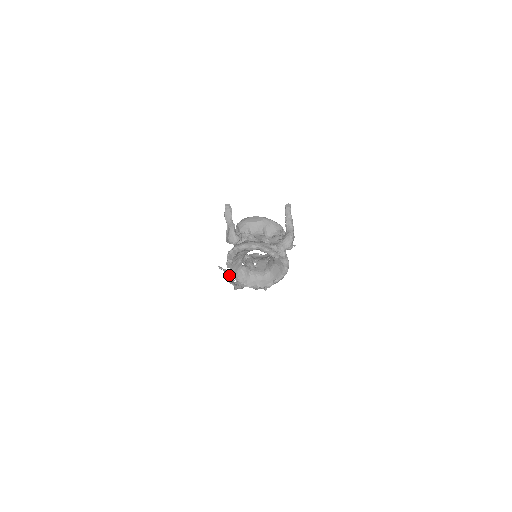
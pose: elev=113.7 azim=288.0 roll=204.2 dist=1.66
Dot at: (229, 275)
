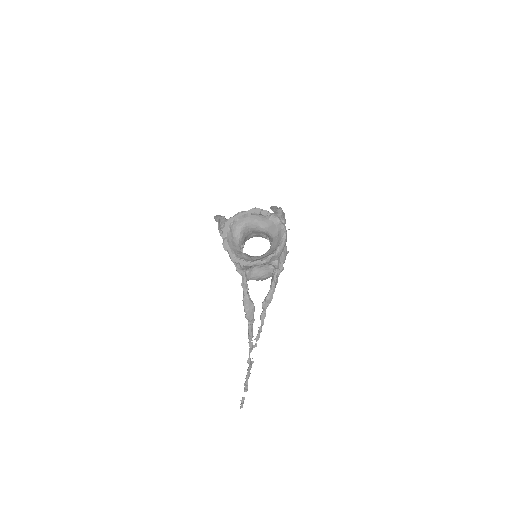
Dot at: (249, 374)
